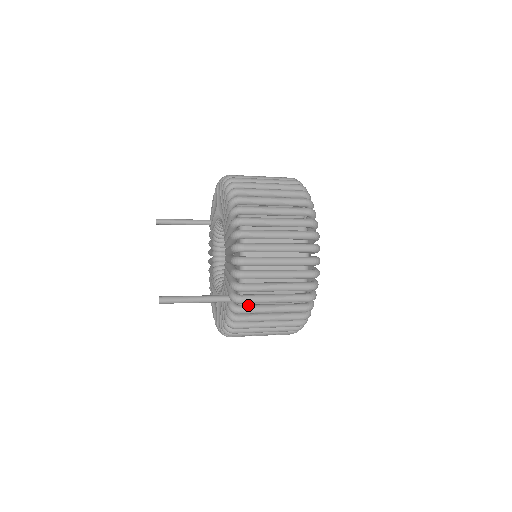
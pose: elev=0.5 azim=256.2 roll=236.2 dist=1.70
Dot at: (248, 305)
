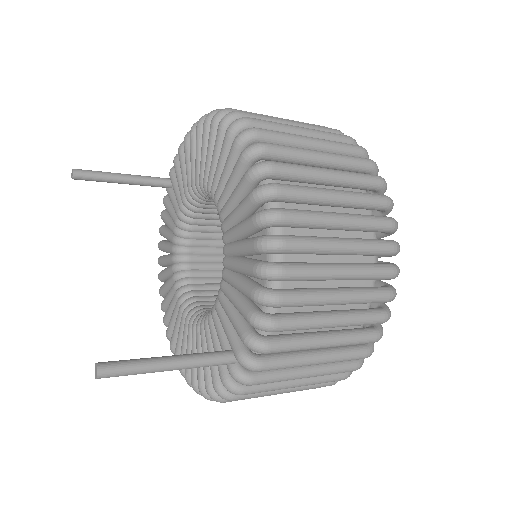
Dot at: occluded
